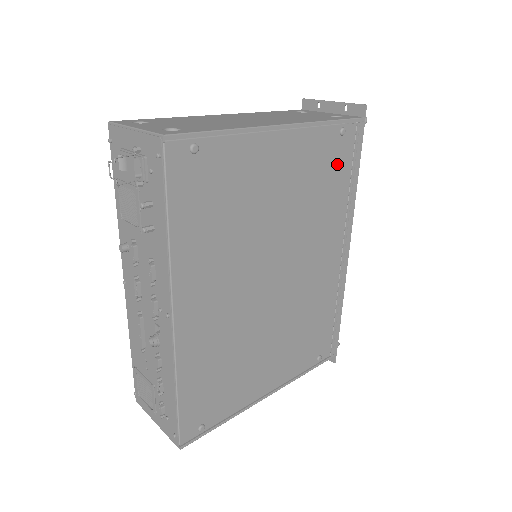
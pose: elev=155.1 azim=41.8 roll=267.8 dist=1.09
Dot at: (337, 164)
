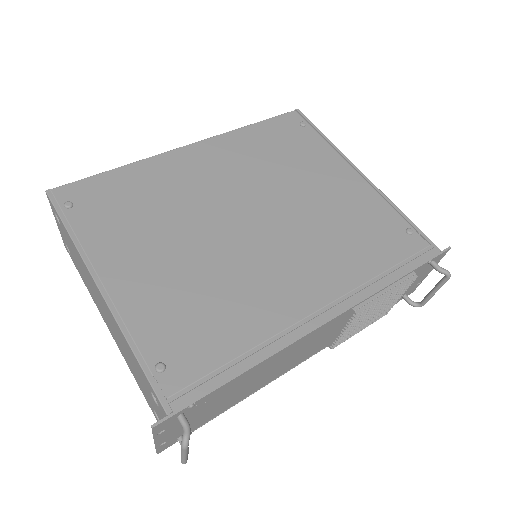
Dot at: (385, 242)
